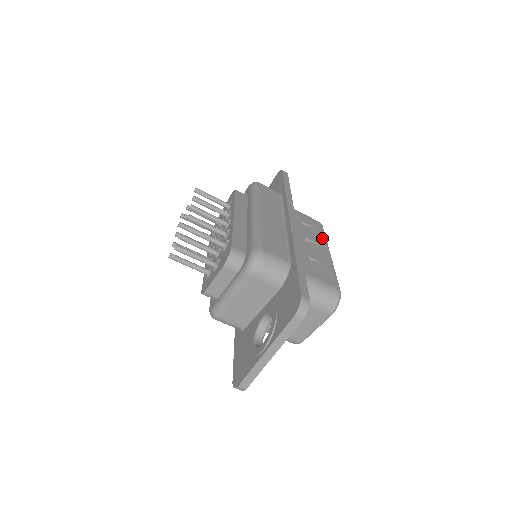
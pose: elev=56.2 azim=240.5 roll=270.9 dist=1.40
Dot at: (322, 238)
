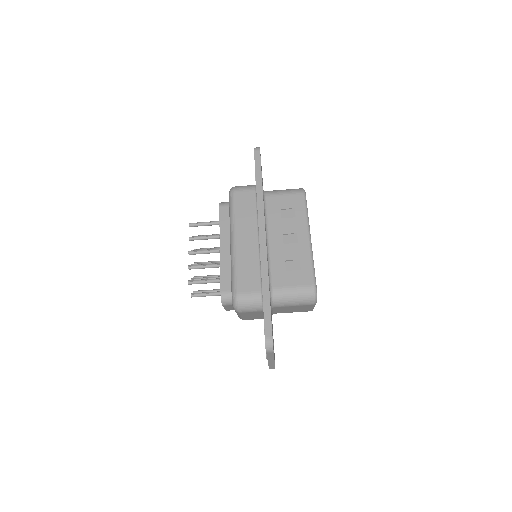
Dot at: (302, 219)
